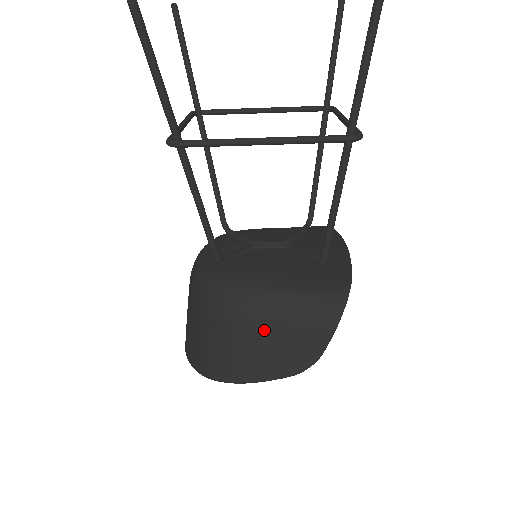
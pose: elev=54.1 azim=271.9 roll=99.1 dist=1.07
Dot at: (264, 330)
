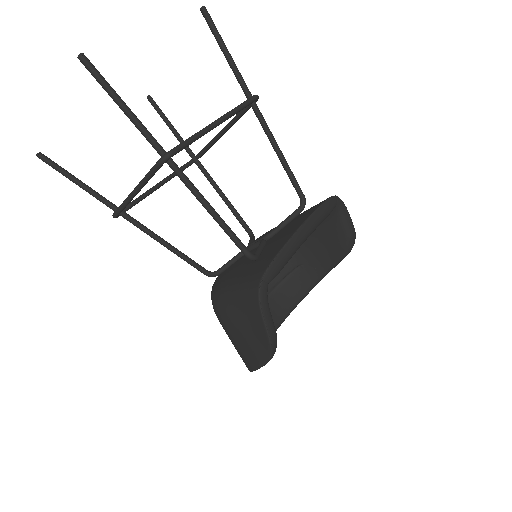
Dot at: (233, 326)
